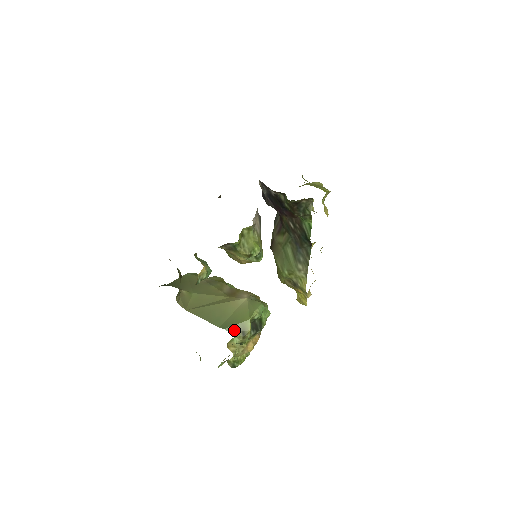
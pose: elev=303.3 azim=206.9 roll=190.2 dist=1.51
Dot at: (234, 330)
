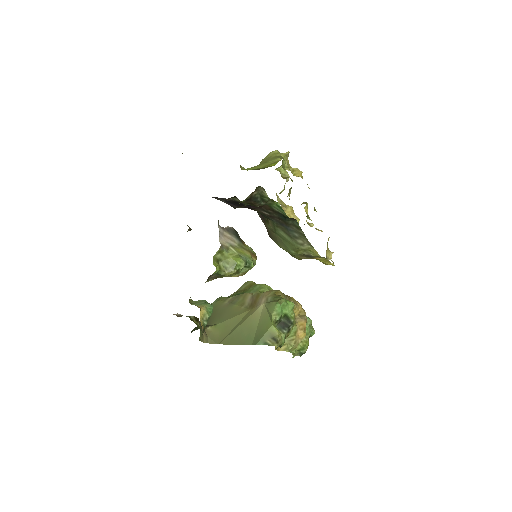
Dot at: (265, 341)
